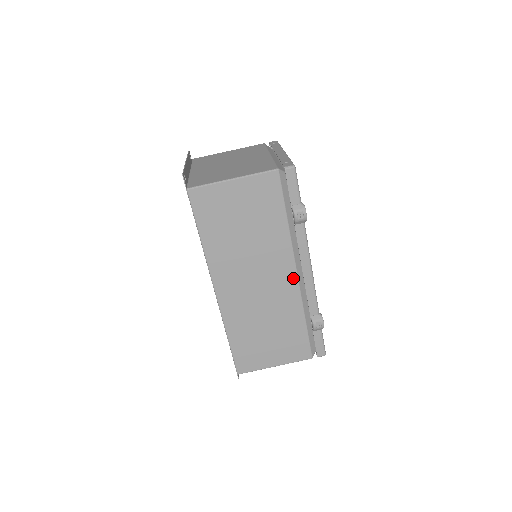
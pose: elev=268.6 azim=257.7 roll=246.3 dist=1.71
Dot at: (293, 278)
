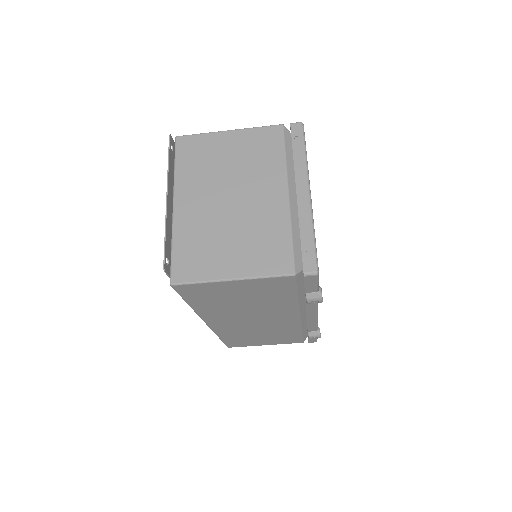
Dot at: (295, 319)
